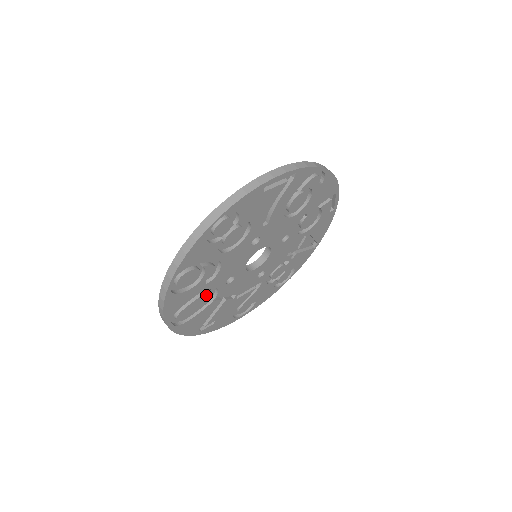
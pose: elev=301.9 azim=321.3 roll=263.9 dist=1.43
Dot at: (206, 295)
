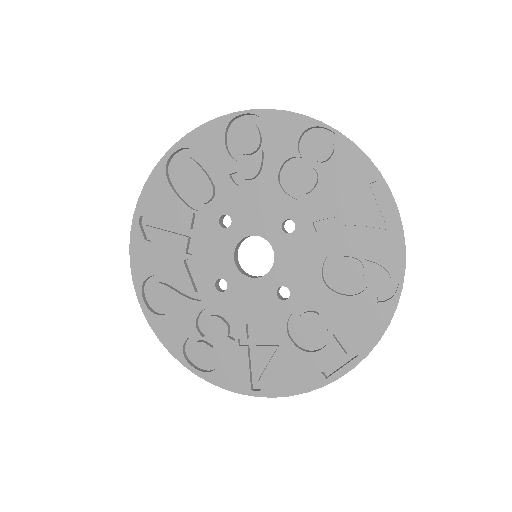
Dot at: (208, 189)
